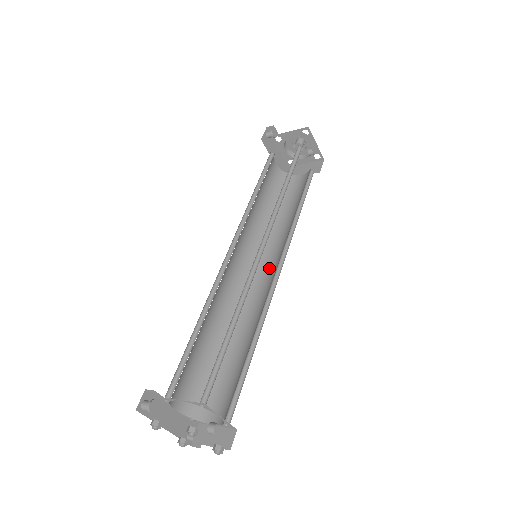
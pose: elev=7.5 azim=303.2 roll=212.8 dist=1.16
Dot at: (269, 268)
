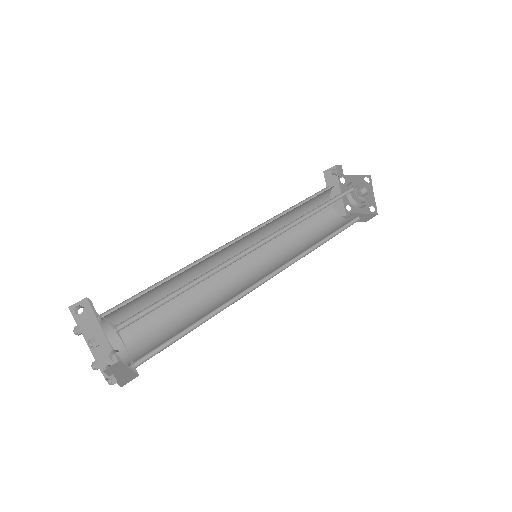
Dot at: (265, 275)
